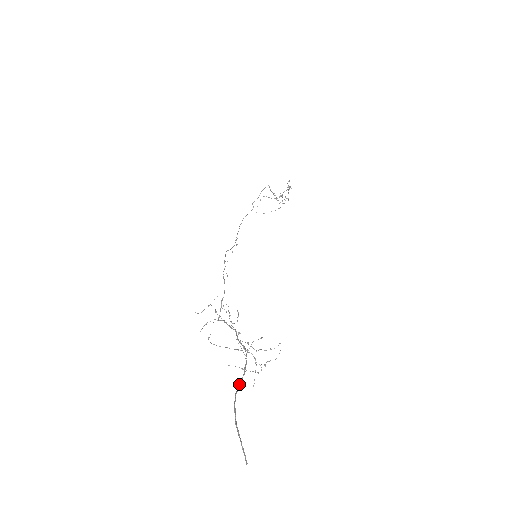
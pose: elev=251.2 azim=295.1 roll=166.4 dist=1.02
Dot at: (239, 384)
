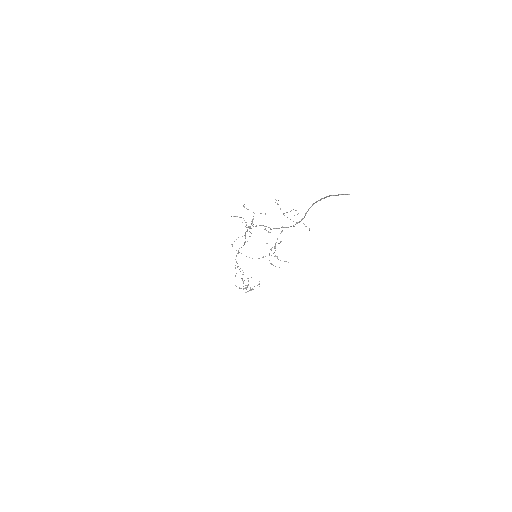
Dot at: (308, 210)
